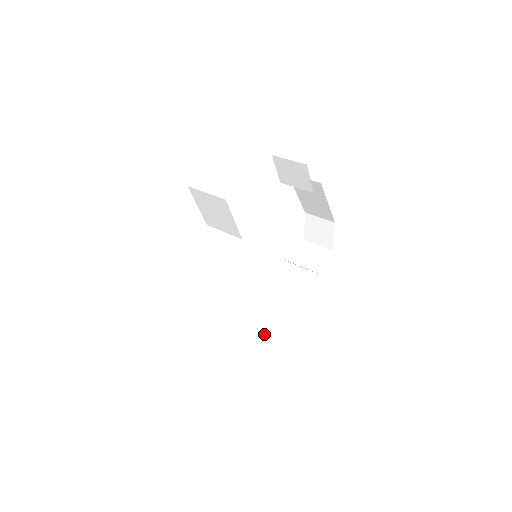
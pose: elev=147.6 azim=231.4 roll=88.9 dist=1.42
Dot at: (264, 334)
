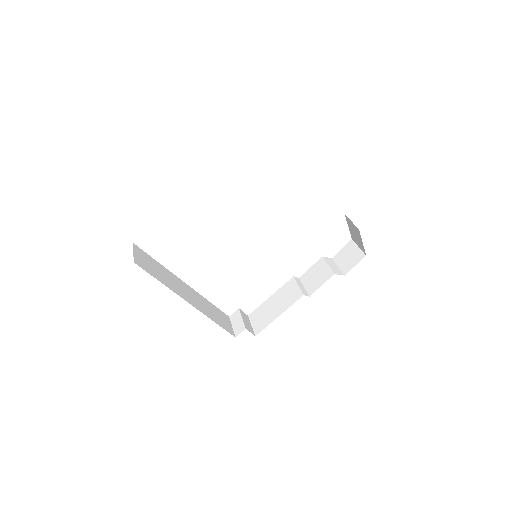
Dot at: (272, 320)
